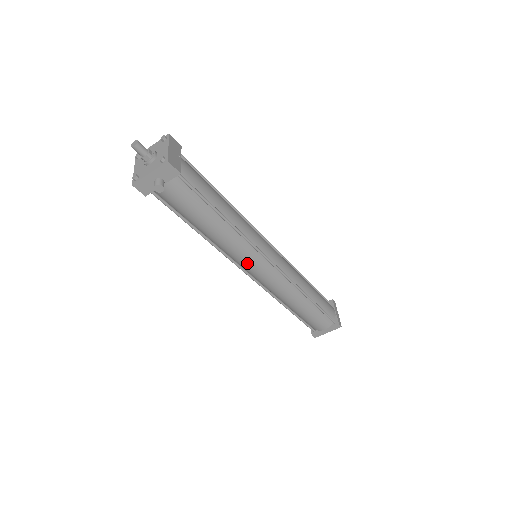
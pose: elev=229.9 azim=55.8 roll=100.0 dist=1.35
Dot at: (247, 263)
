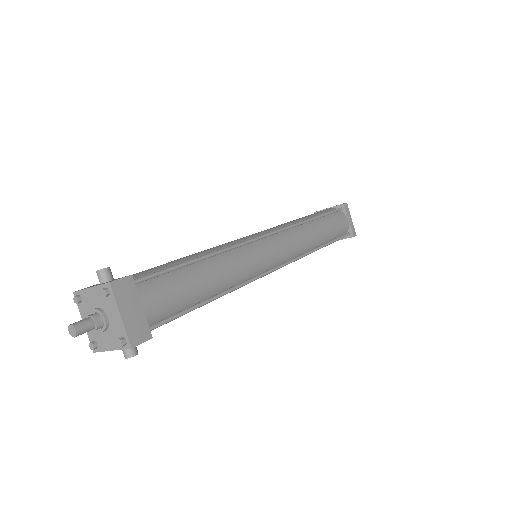
Dot at: occluded
